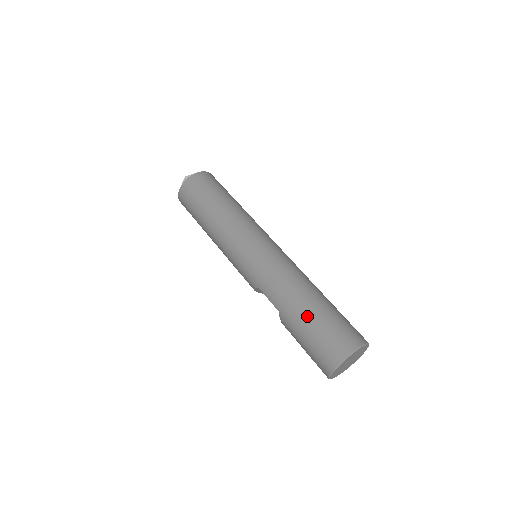
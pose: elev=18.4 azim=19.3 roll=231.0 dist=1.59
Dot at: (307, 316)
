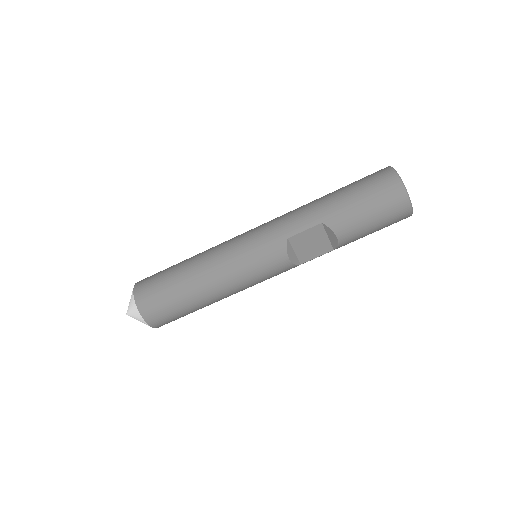
Dot at: (339, 194)
